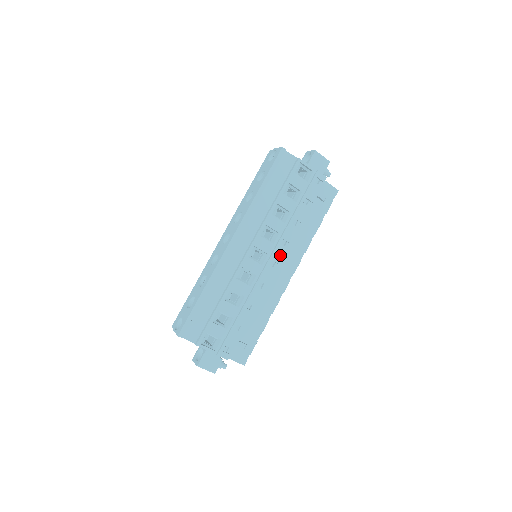
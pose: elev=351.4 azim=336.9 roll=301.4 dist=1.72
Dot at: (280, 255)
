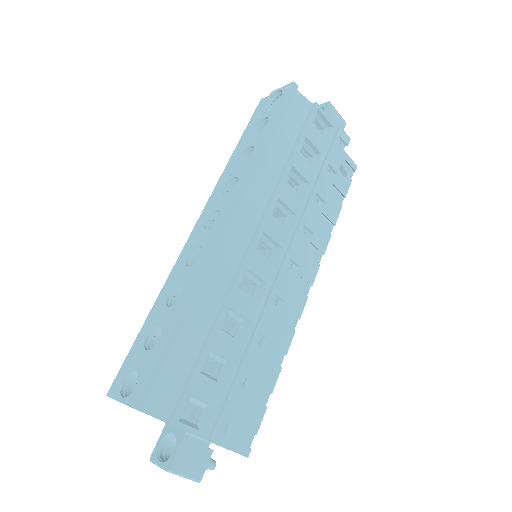
Dot at: (300, 250)
